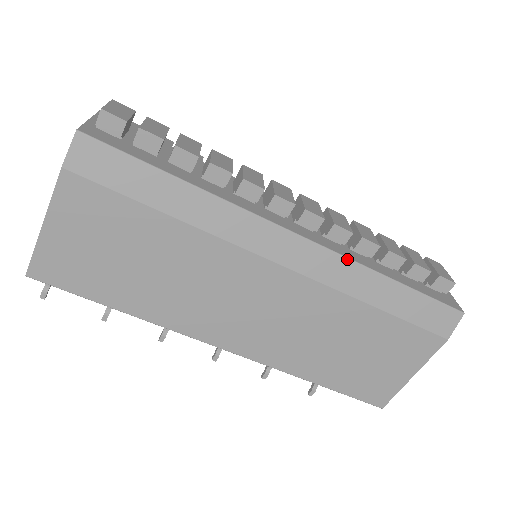
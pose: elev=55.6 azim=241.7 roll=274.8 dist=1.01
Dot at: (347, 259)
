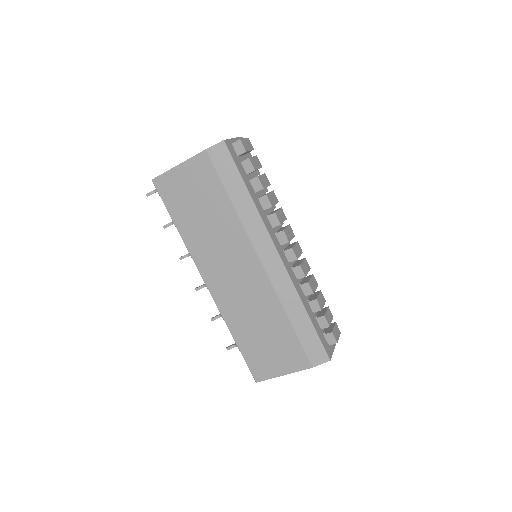
Dot at: (293, 285)
